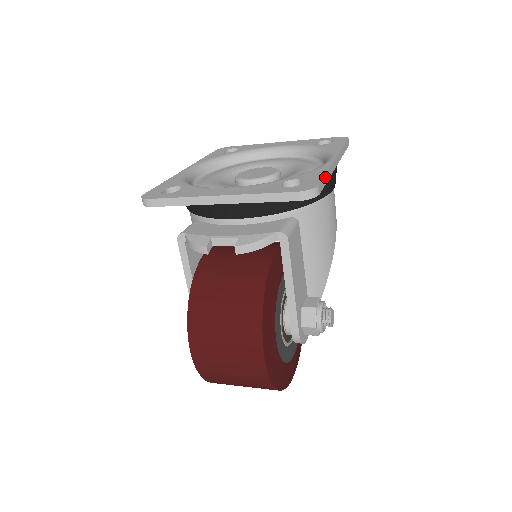
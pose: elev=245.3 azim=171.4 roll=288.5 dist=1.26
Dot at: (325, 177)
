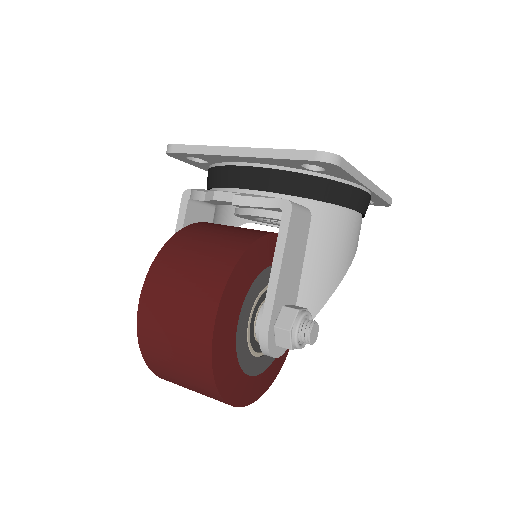
Dot at: (352, 168)
